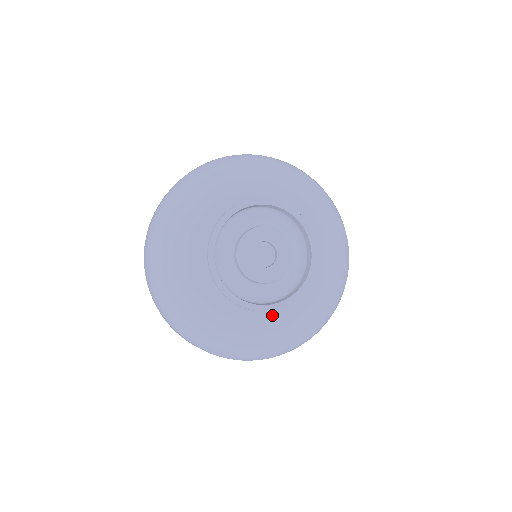
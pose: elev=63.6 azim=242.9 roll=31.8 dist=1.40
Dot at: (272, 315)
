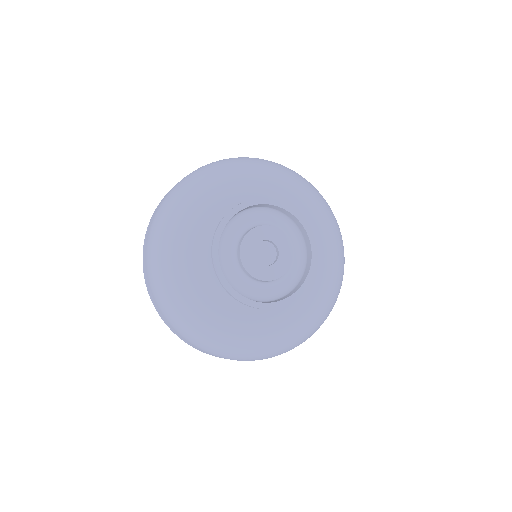
Dot at: (287, 309)
